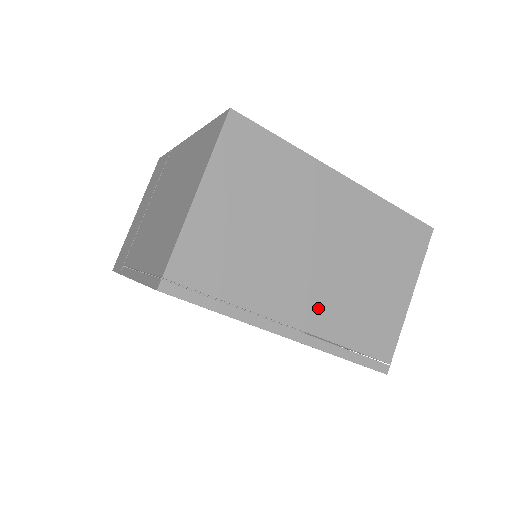
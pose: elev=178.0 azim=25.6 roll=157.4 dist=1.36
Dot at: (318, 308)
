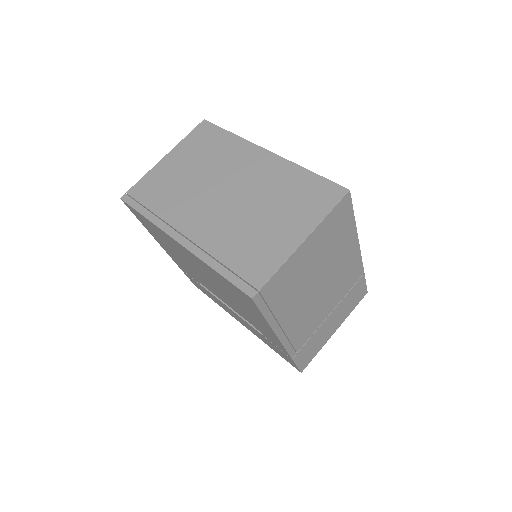
Dot at: (210, 228)
